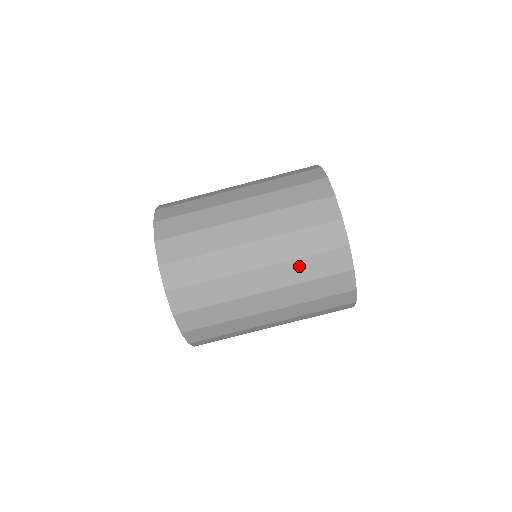
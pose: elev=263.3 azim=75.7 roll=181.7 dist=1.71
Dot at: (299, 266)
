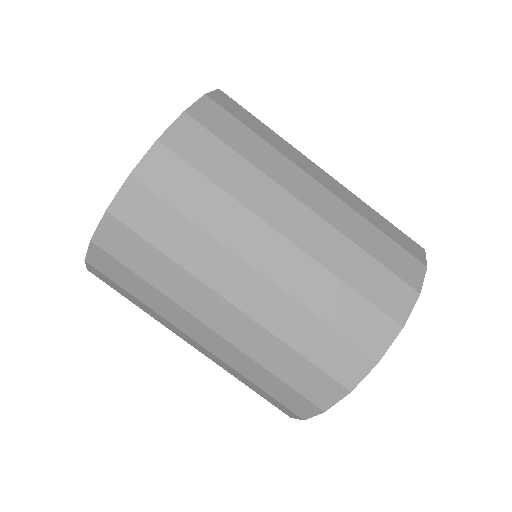
Dot at: (256, 369)
